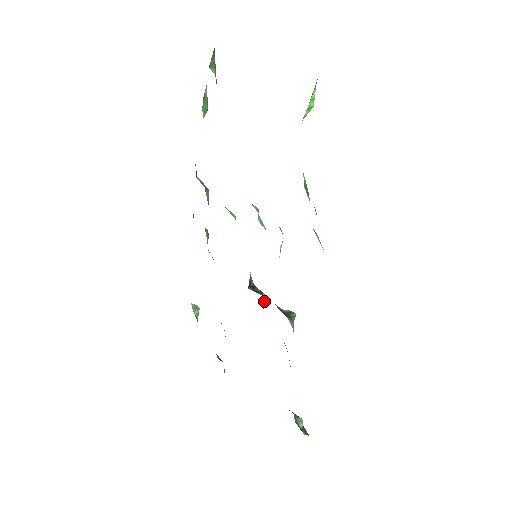
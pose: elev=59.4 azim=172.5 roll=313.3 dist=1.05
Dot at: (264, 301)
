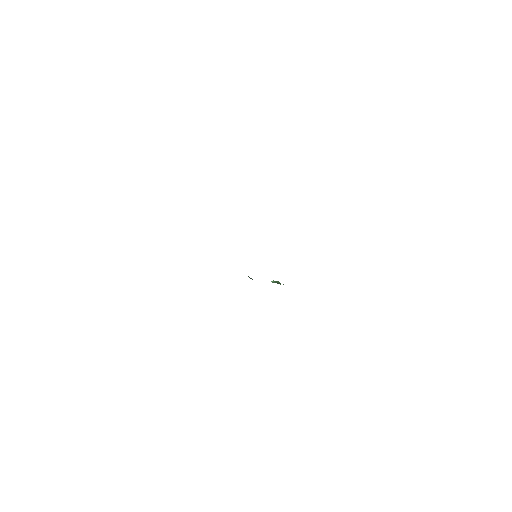
Dot at: occluded
